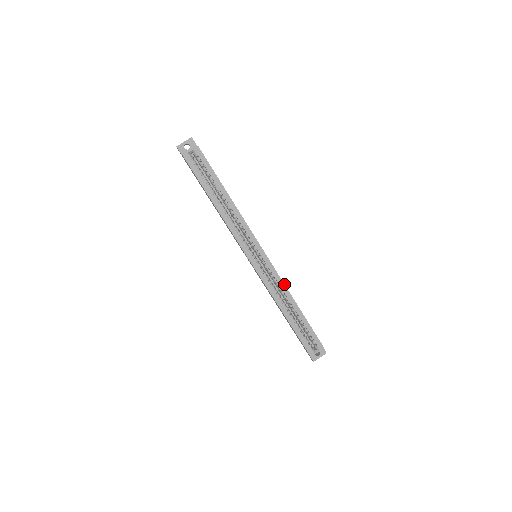
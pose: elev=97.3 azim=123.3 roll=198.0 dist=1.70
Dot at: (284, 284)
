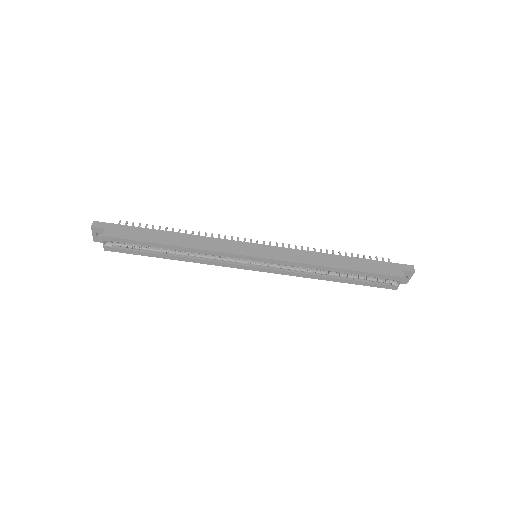
Dot at: (304, 264)
